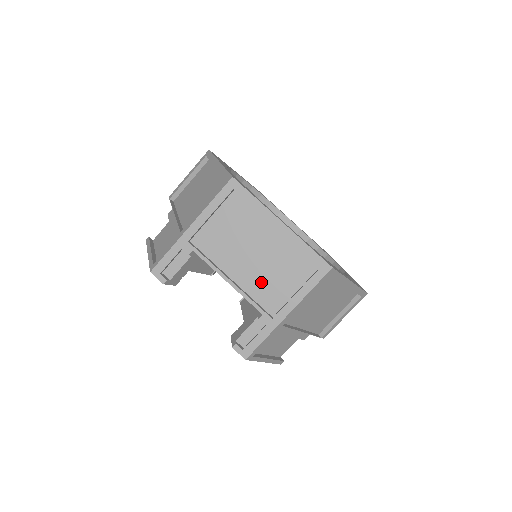
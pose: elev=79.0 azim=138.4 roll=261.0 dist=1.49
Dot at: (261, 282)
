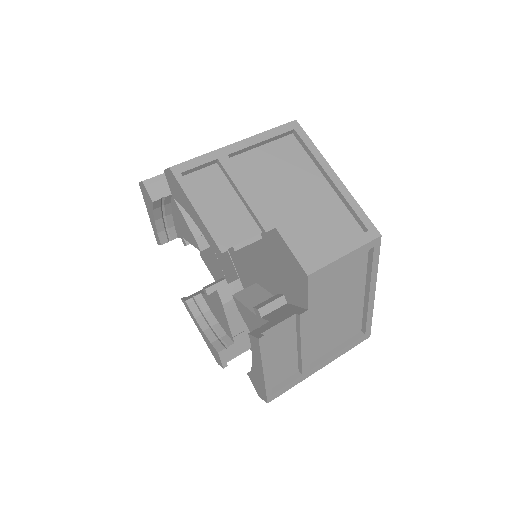
Dot at: occluded
